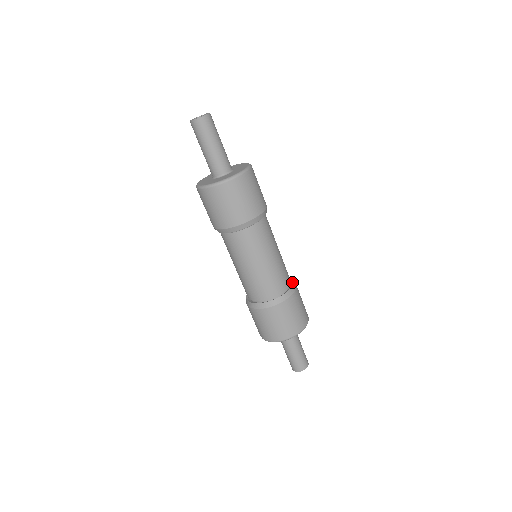
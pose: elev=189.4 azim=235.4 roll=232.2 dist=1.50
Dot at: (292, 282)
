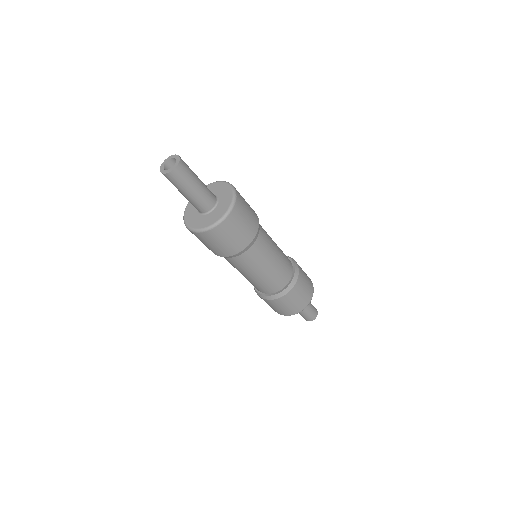
Dot at: (288, 285)
